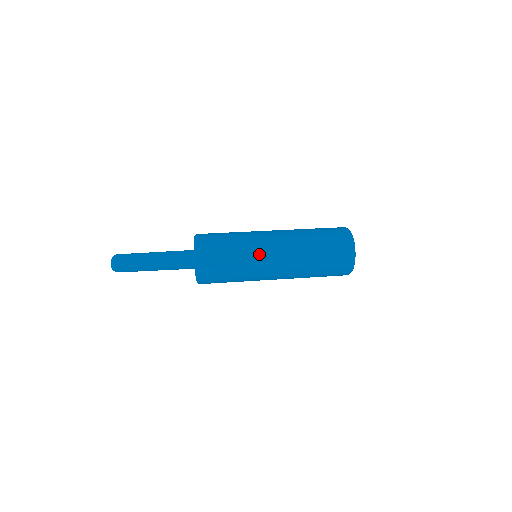
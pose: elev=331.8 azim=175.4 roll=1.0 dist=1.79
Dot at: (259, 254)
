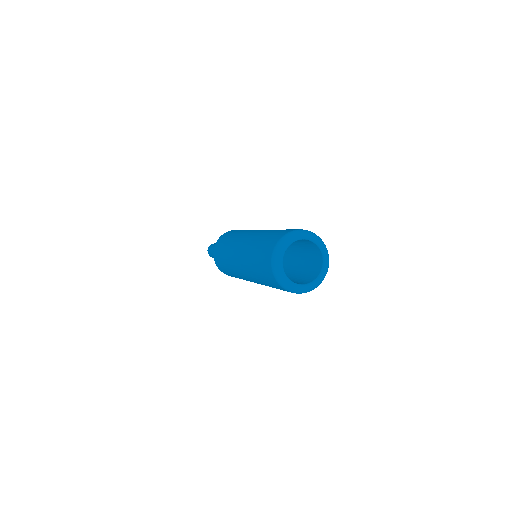
Dot at: (232, 257)
